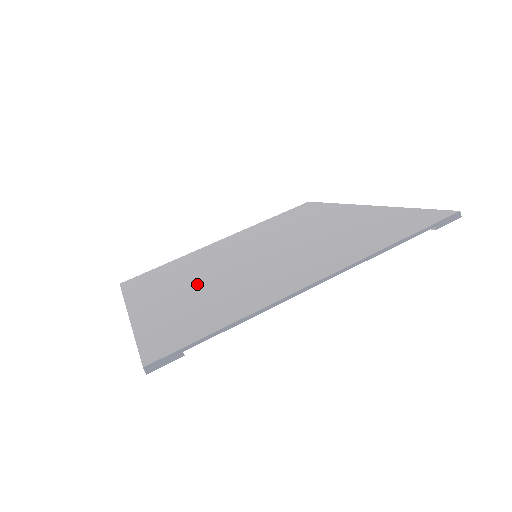
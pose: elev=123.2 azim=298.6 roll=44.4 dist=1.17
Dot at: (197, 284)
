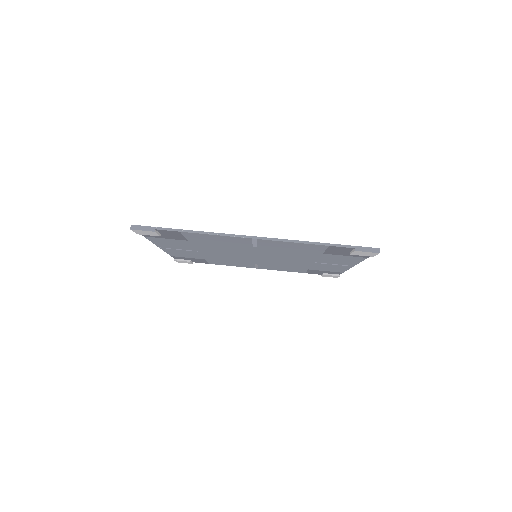
Dot at: occluded
